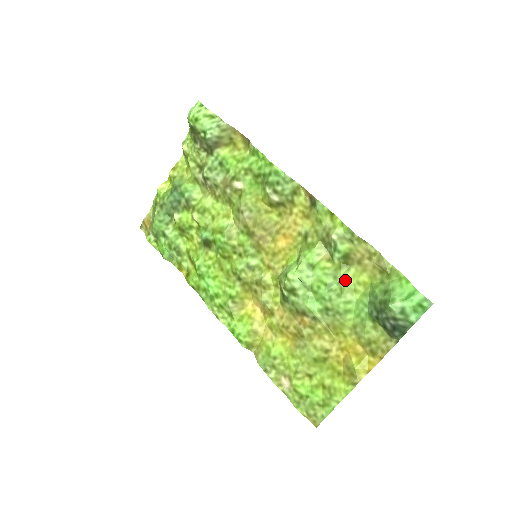
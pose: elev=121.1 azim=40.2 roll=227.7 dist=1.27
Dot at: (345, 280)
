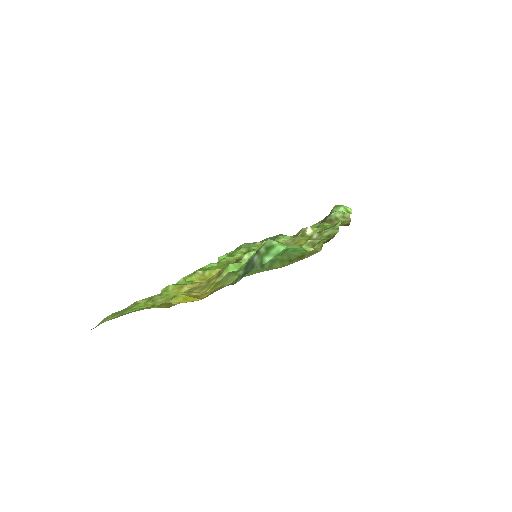
Dot at: occluded
